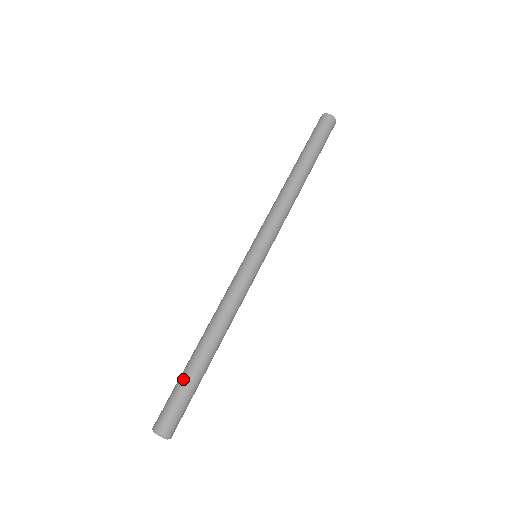
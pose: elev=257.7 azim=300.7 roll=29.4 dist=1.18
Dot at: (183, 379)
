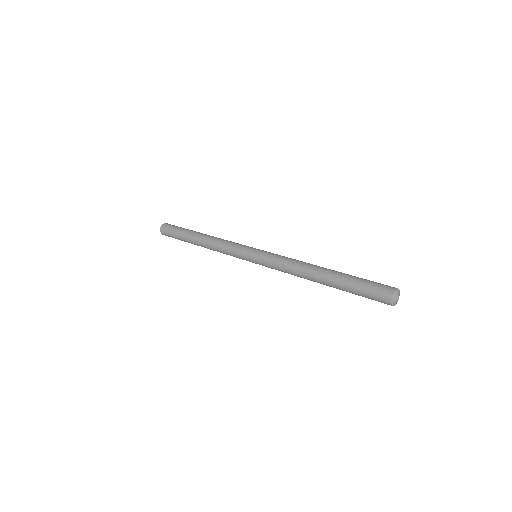
Dot at: (180, 237)
